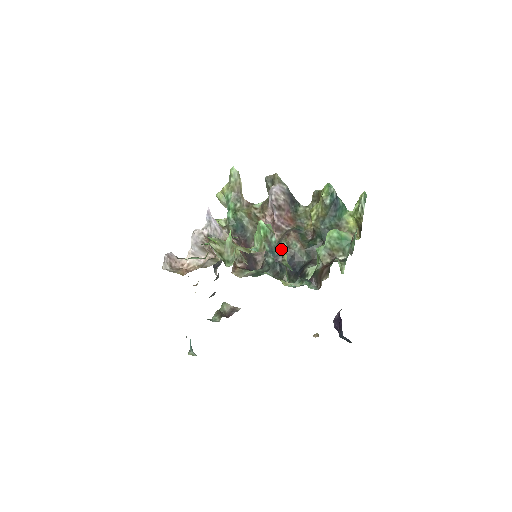
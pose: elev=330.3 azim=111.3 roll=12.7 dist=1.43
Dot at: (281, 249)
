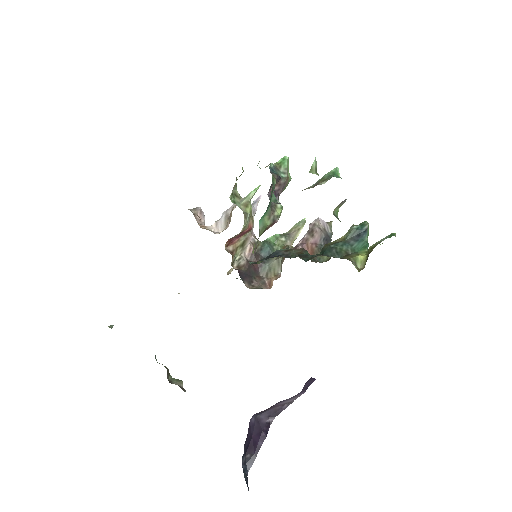
Dot at: occluded
